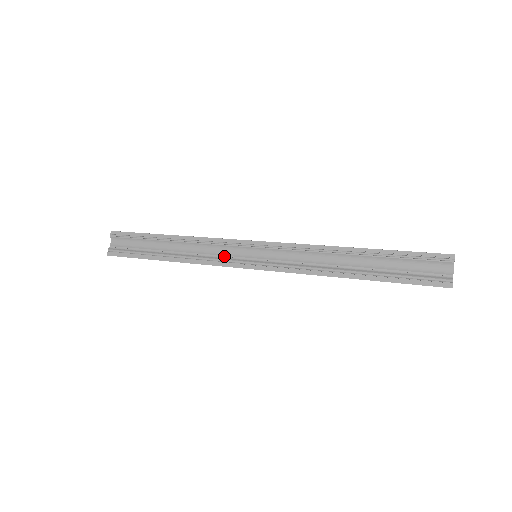
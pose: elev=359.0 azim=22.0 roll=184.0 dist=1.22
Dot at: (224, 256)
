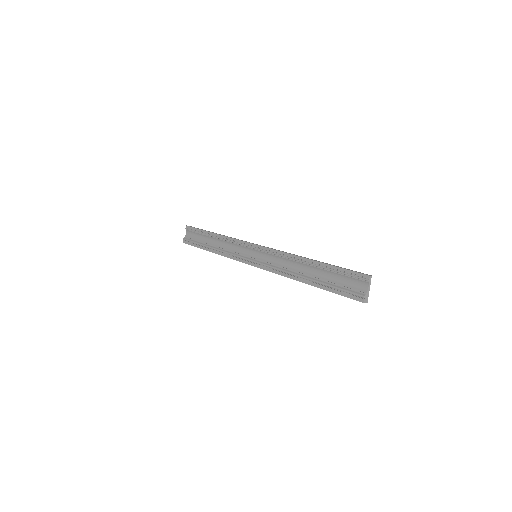
Dot at: (239, 253)
